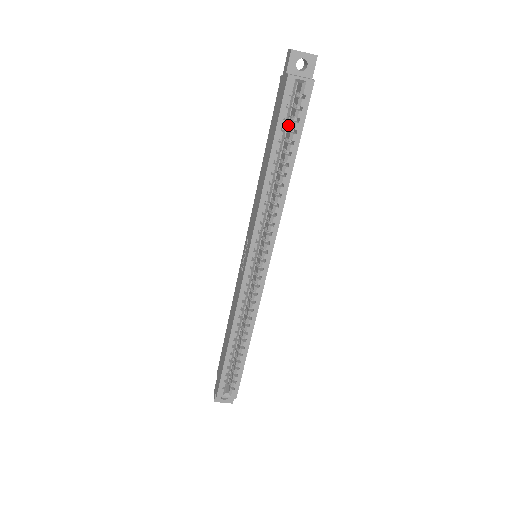
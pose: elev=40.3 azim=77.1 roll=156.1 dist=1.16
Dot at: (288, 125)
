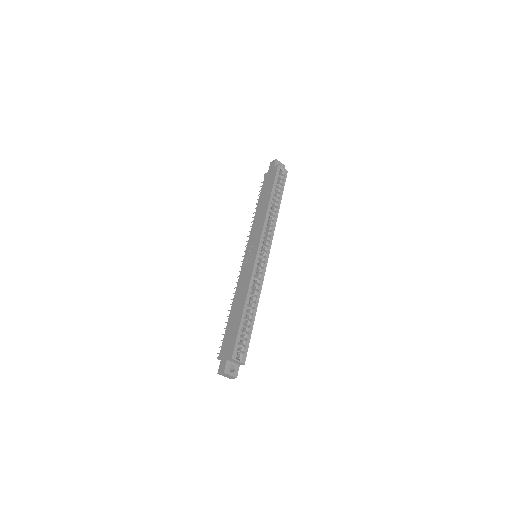
Dot at: occluded
